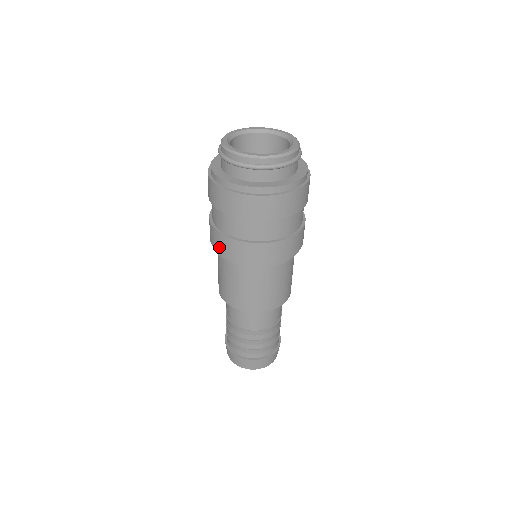
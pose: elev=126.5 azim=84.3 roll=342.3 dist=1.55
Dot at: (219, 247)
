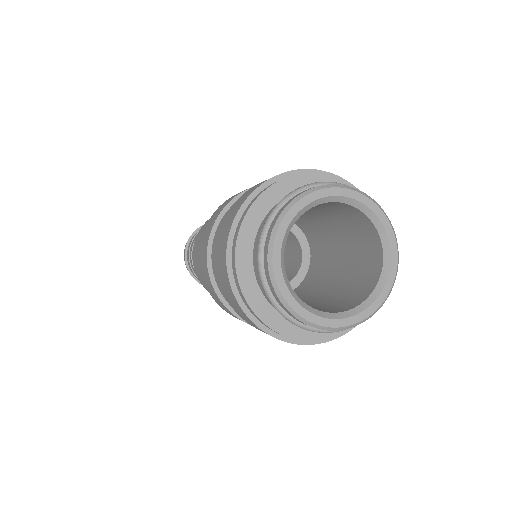
Dot at: occluded
